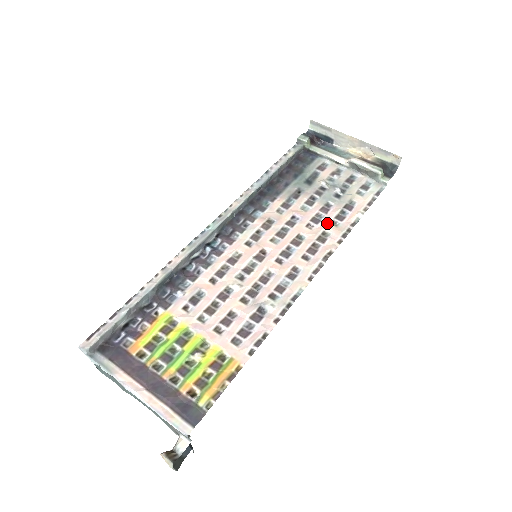
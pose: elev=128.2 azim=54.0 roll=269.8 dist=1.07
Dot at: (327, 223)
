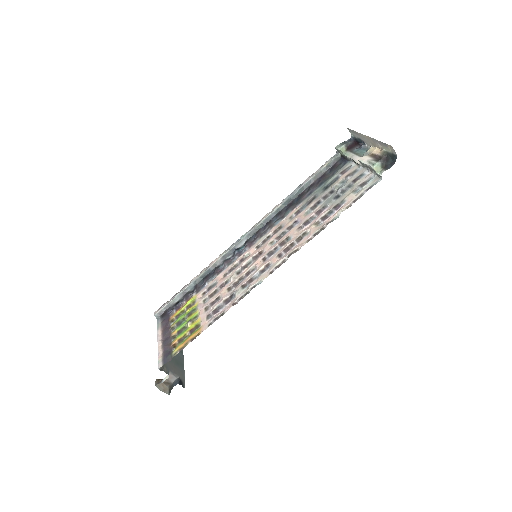
Dot at: (312, 224)
